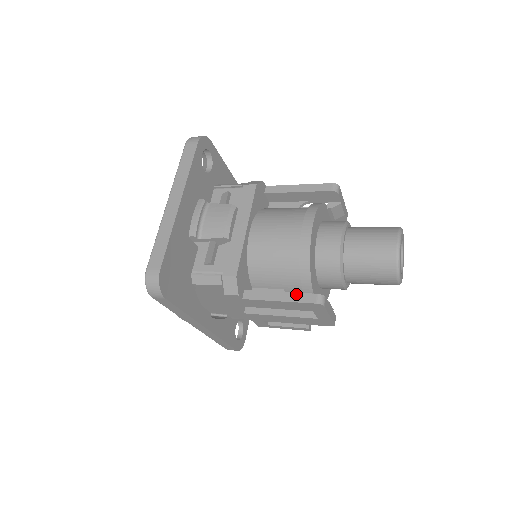
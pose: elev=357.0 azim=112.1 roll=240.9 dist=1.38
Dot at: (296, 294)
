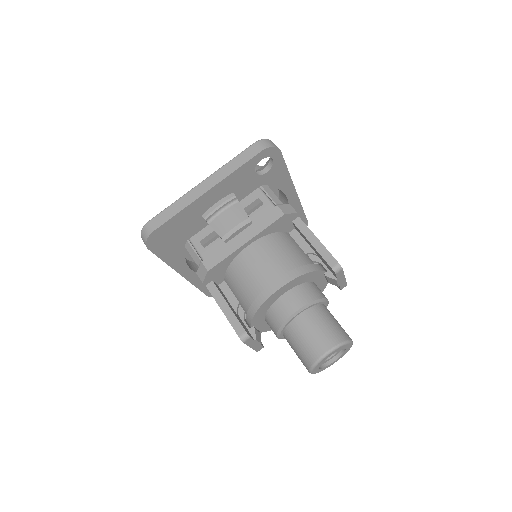
Dot at: (235, 317)
